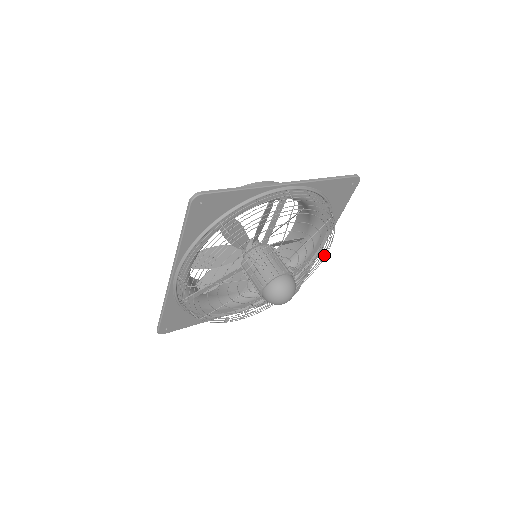
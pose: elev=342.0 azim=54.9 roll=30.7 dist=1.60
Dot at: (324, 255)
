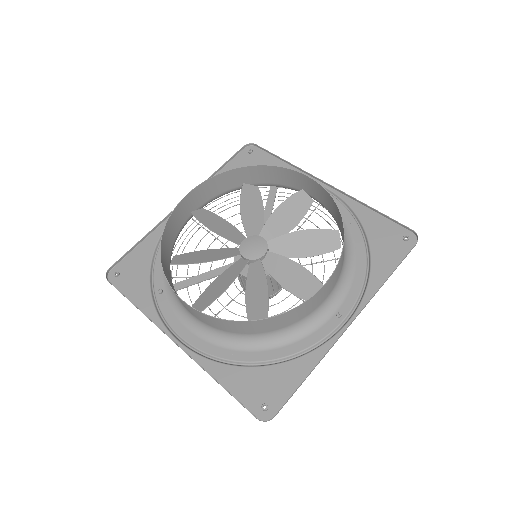
Dot at: occluded
